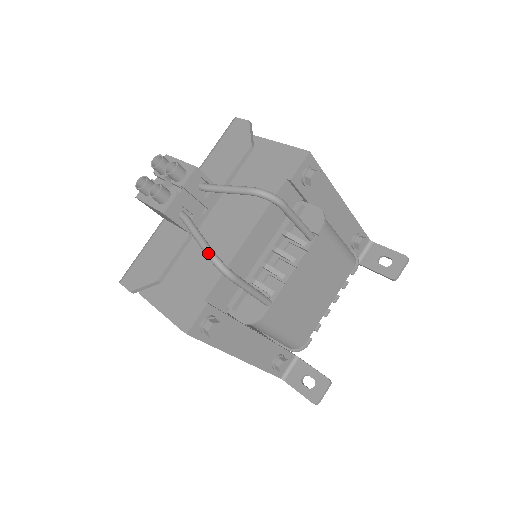
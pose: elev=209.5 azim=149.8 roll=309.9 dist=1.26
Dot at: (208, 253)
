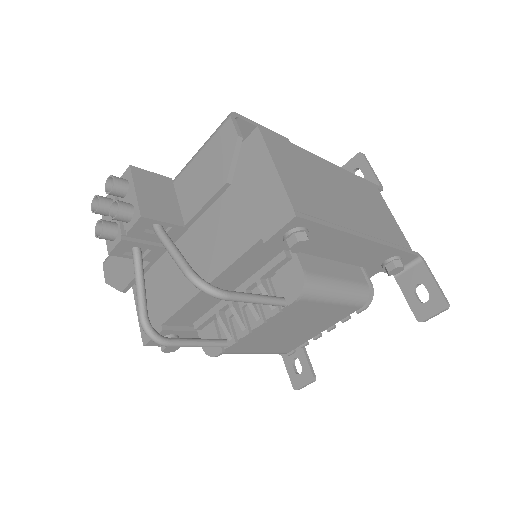
Dot at: (139, 320)
